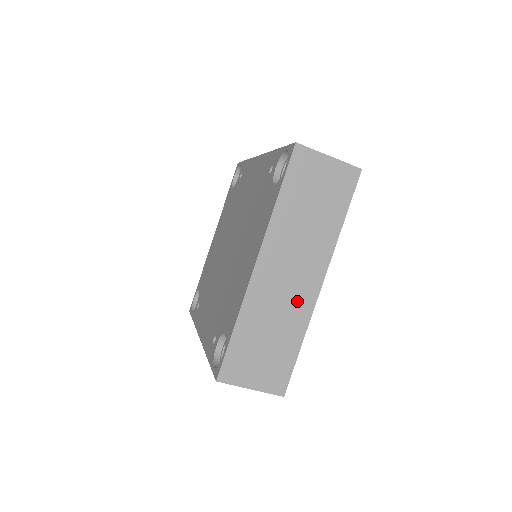
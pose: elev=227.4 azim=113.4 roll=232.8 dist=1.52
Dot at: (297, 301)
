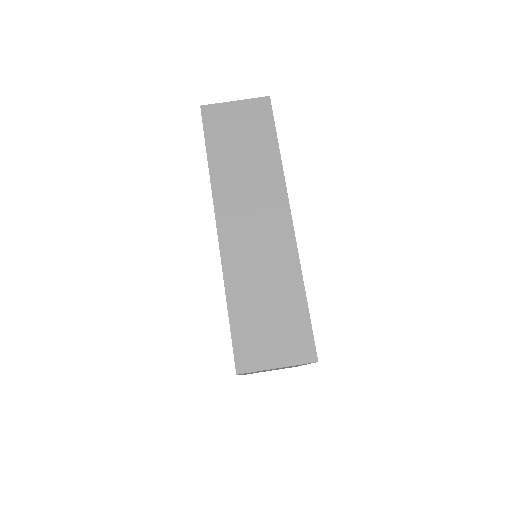
Dot at: occluded
